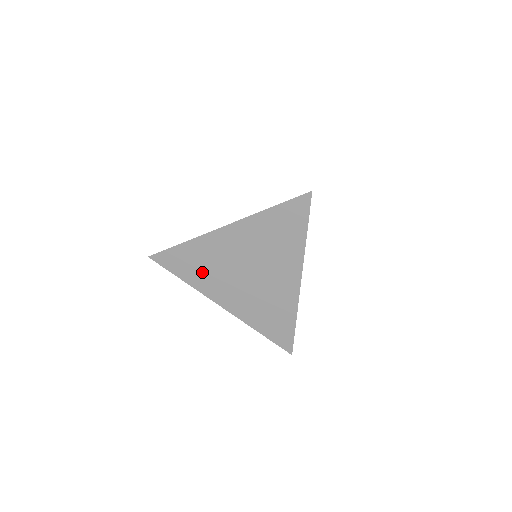
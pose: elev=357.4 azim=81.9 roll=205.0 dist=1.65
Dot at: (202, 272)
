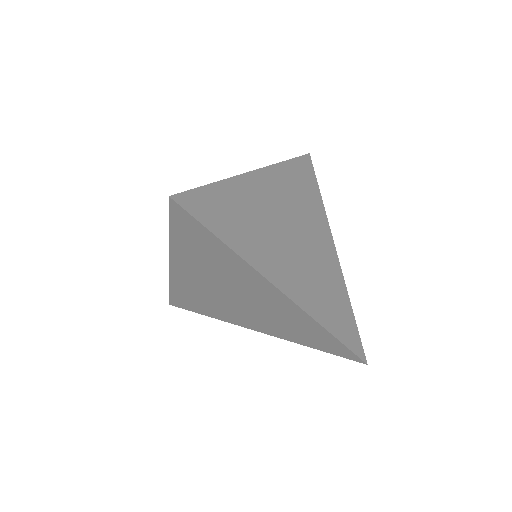
Dot at: (248, 231)
